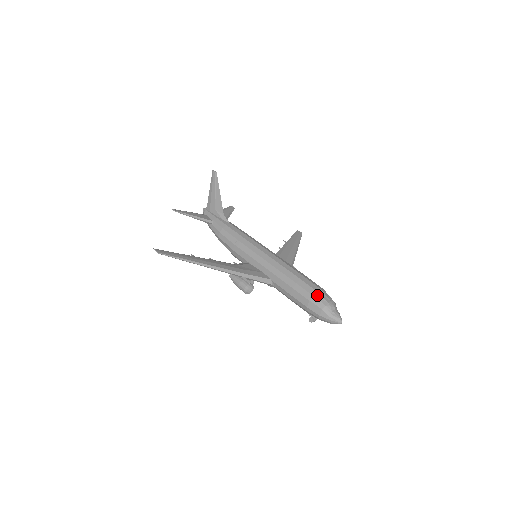
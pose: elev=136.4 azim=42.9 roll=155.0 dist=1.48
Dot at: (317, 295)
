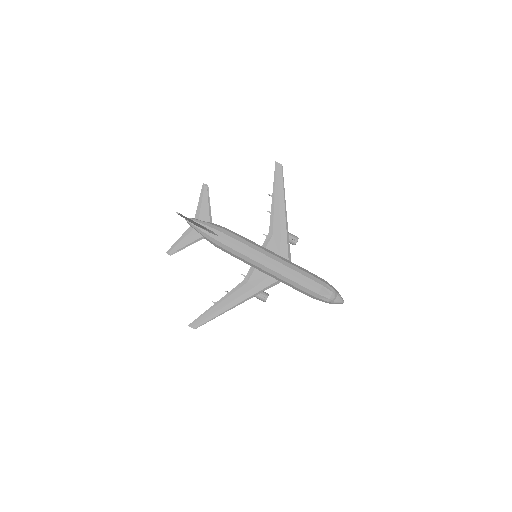
Dot at: (319, 297)
